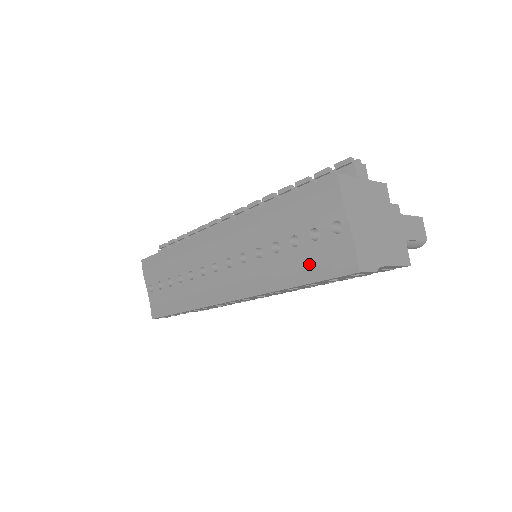
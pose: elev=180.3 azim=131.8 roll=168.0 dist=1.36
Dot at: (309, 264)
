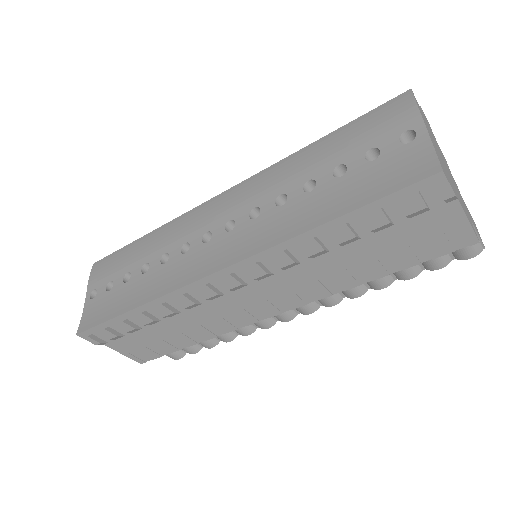
Dot at: (359, 188)
